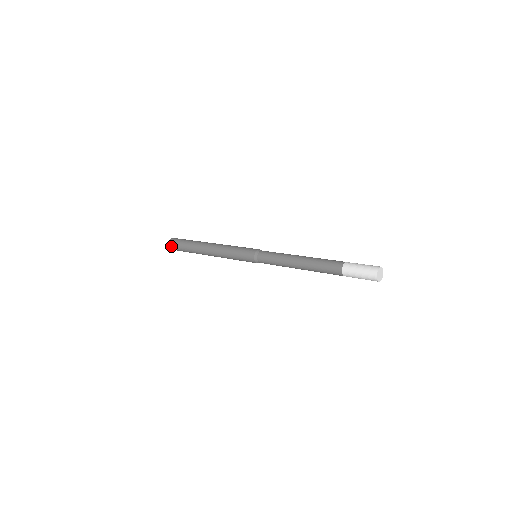
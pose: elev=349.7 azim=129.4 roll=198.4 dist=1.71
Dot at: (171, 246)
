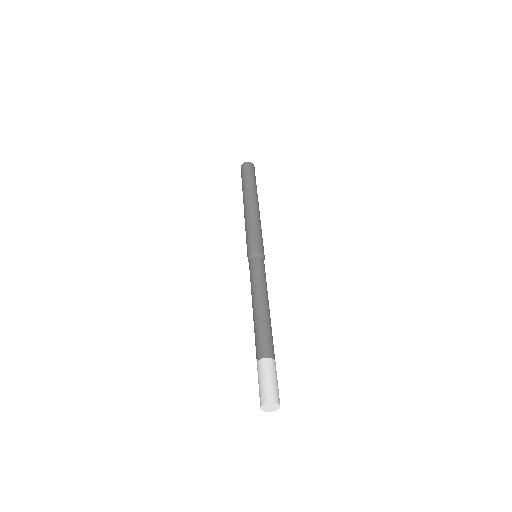
Dot at: (241, 169)
